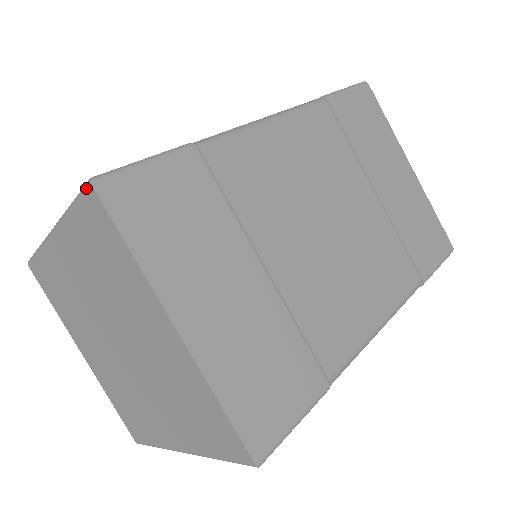
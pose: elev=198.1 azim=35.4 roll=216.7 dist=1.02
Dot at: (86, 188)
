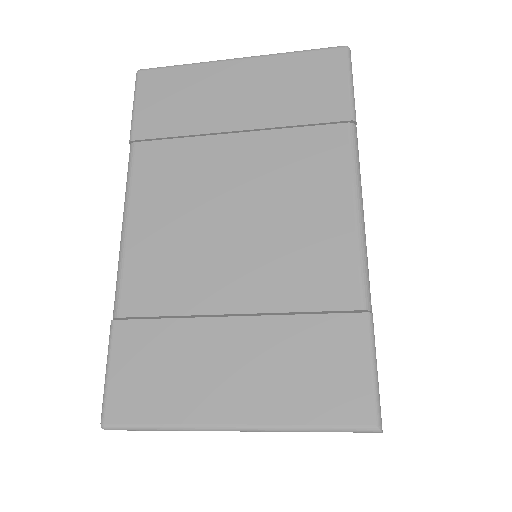
Dot at: occluded
